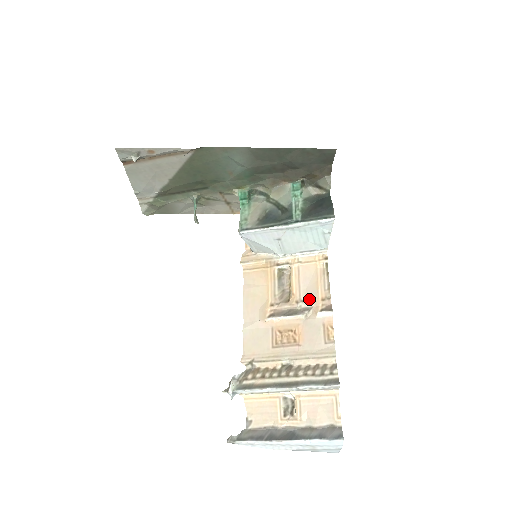
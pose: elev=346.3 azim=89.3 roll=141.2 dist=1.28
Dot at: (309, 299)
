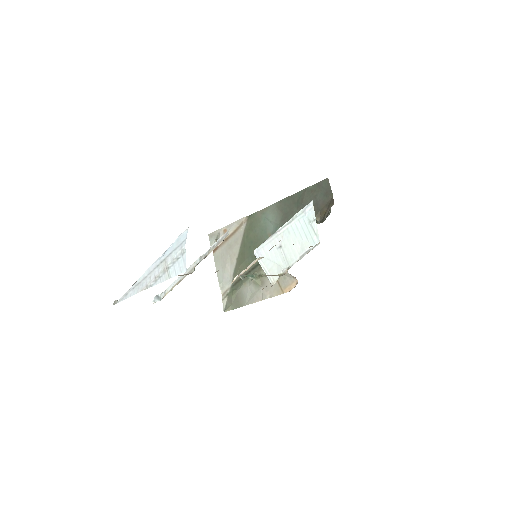
Dot at: occluded
